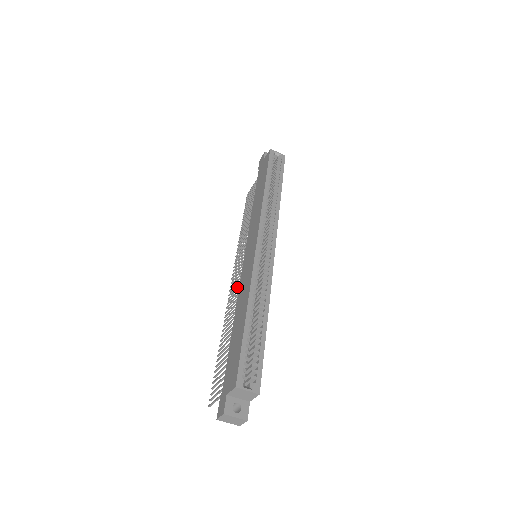
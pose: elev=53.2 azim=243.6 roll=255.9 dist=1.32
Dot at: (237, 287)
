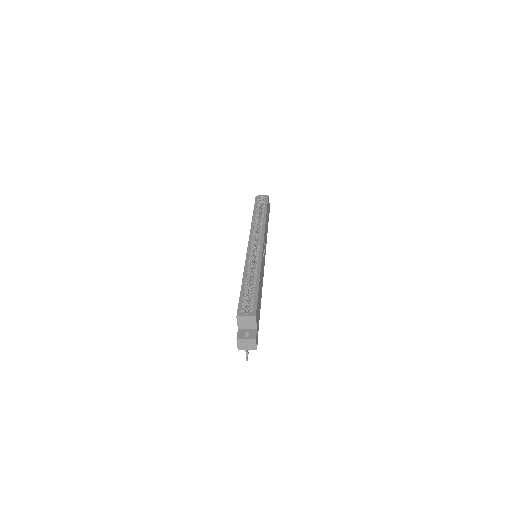
Dot at: occluded
